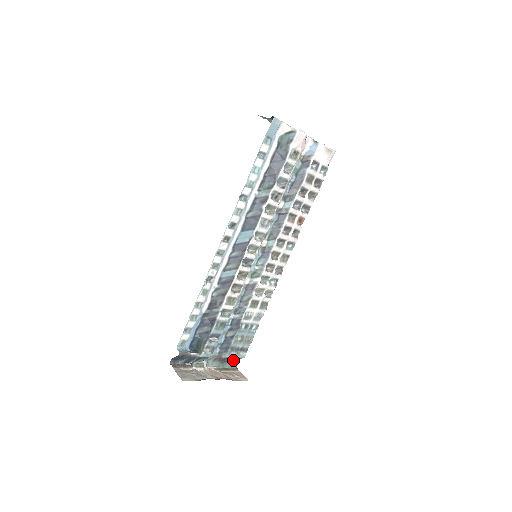
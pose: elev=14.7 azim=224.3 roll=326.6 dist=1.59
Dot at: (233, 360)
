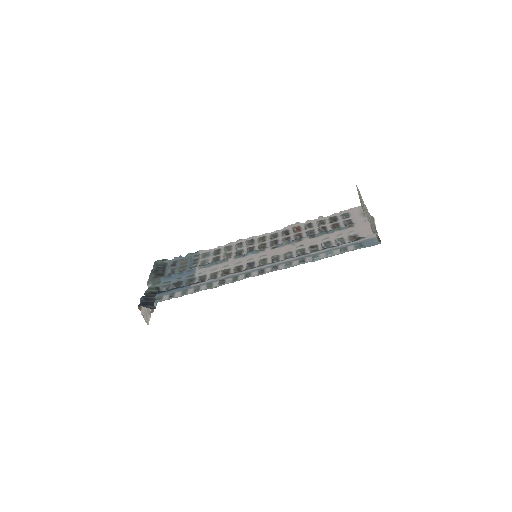
Dot at: (160, 266)
